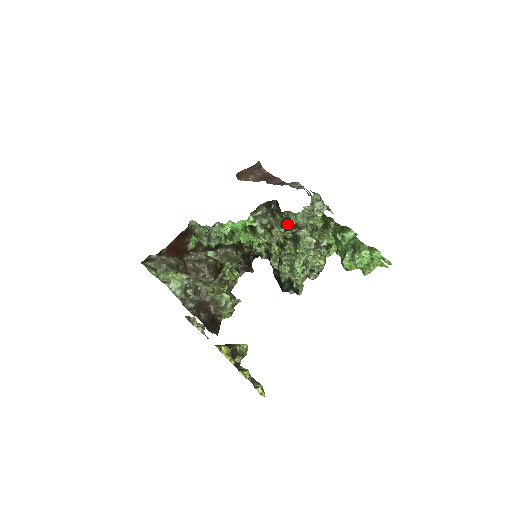
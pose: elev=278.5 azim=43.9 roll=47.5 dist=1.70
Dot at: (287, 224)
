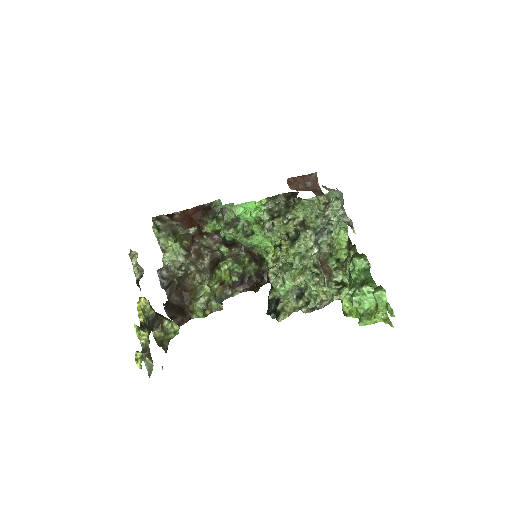
Dot at: (293, 216)
